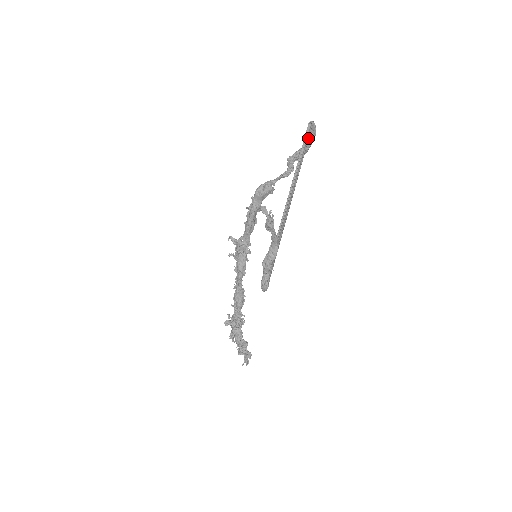
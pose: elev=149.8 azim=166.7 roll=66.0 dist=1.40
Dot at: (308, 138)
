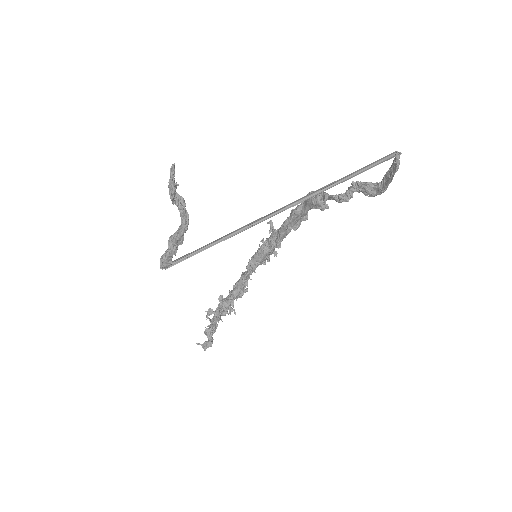
Dot at: (371, 167)
